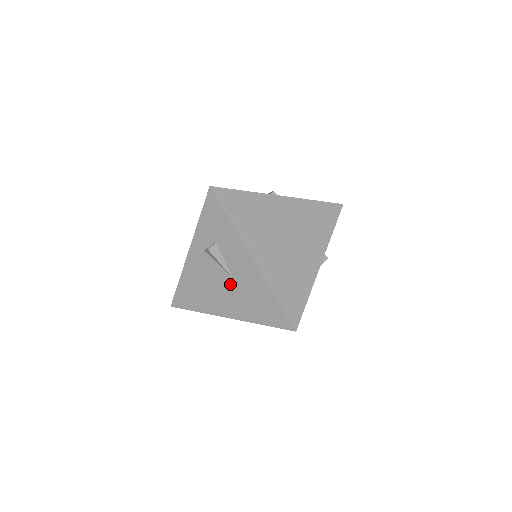
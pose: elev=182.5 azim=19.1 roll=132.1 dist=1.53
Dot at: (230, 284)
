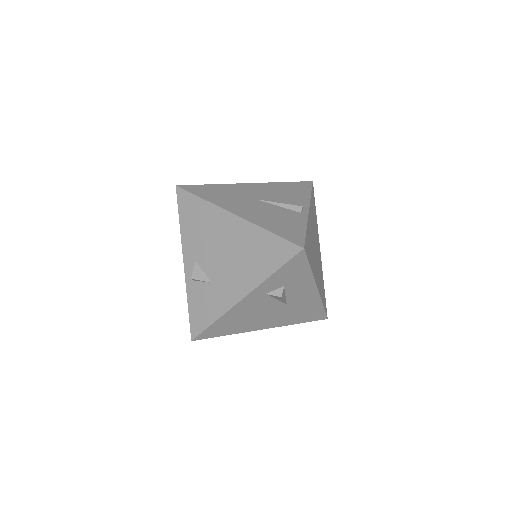
Dot at: (281, 309)
